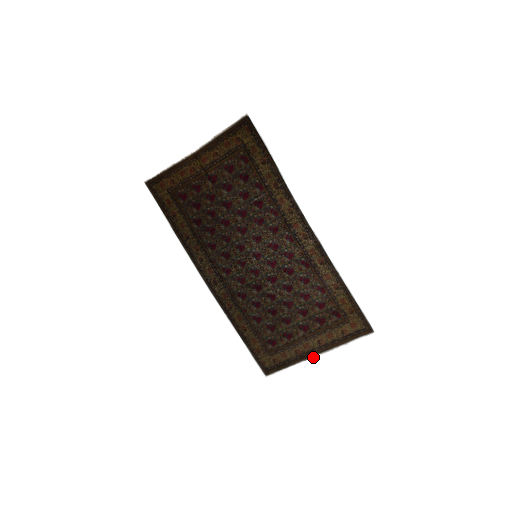
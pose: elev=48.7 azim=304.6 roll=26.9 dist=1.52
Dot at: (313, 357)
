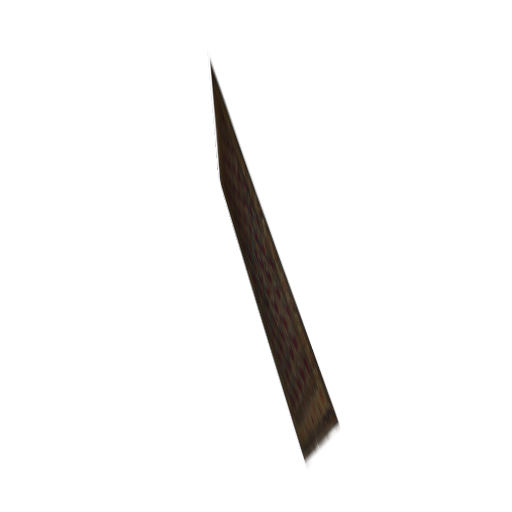
Dot at: (317, 449)
